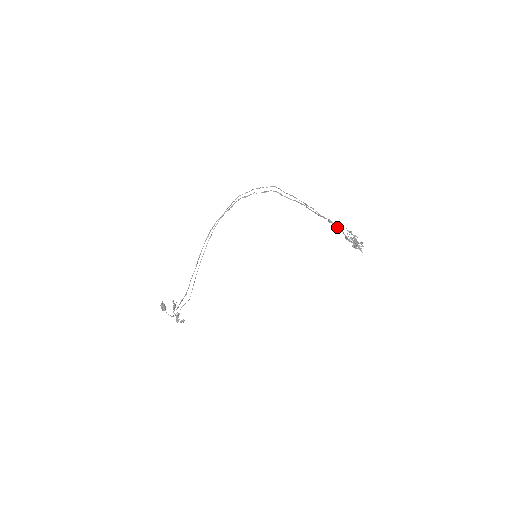
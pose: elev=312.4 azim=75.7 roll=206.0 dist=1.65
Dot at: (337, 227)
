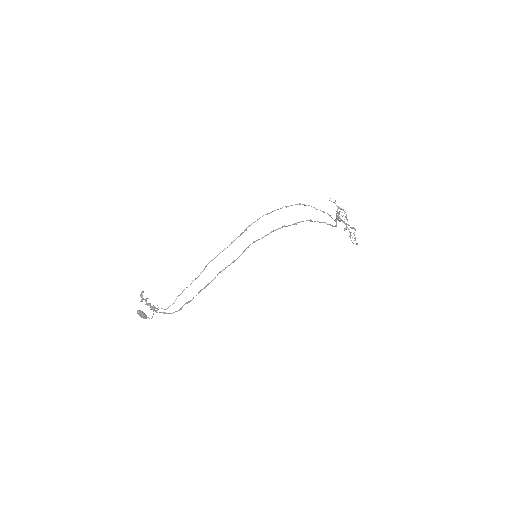
Dot at: (340, 221)
